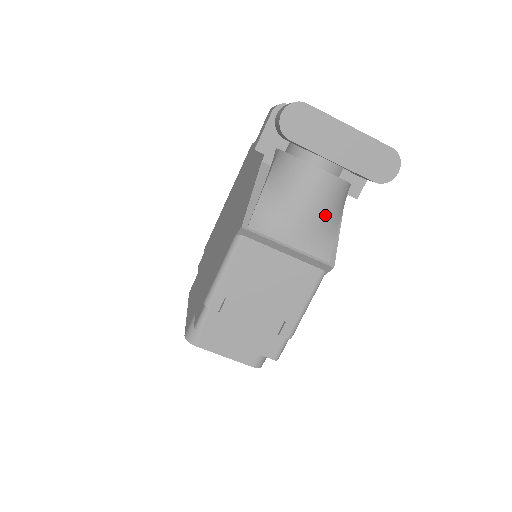
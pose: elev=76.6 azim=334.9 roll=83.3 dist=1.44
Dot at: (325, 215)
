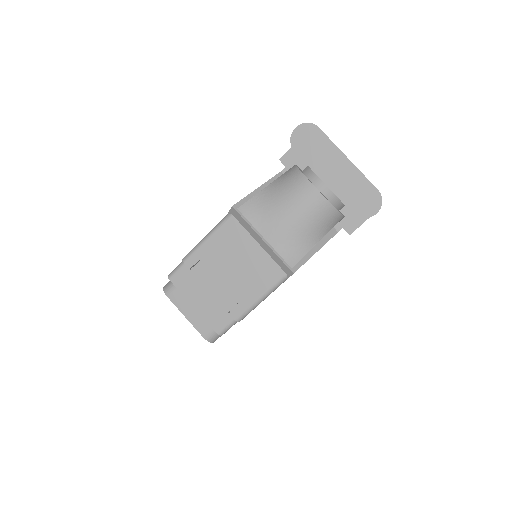
Dot at: (305, 227)
